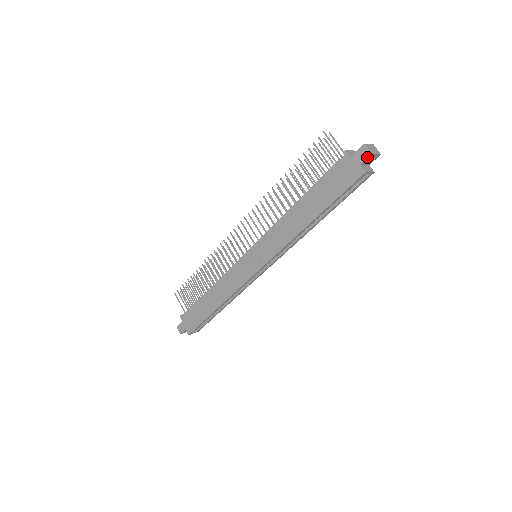
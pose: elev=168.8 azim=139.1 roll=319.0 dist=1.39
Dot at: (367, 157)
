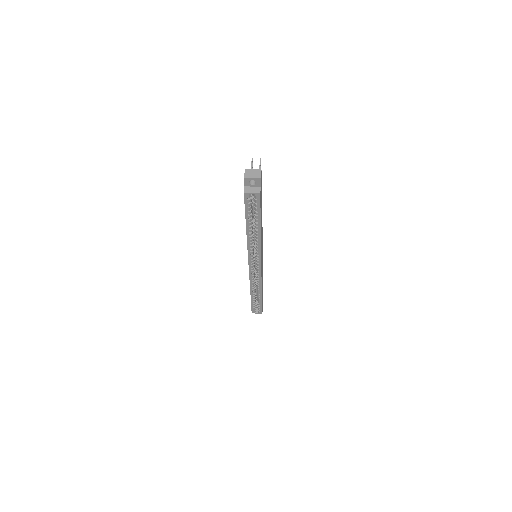
Dot at: (244, 180)
